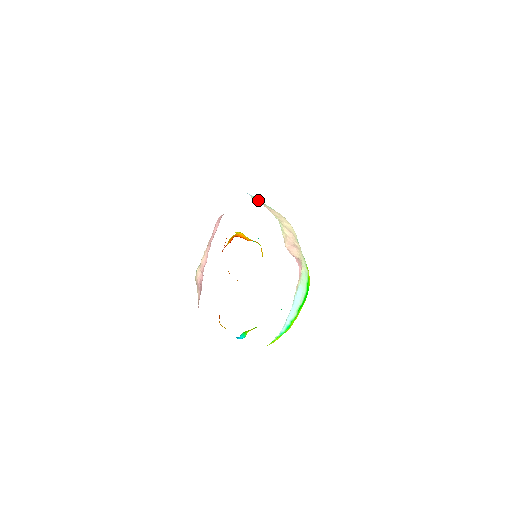
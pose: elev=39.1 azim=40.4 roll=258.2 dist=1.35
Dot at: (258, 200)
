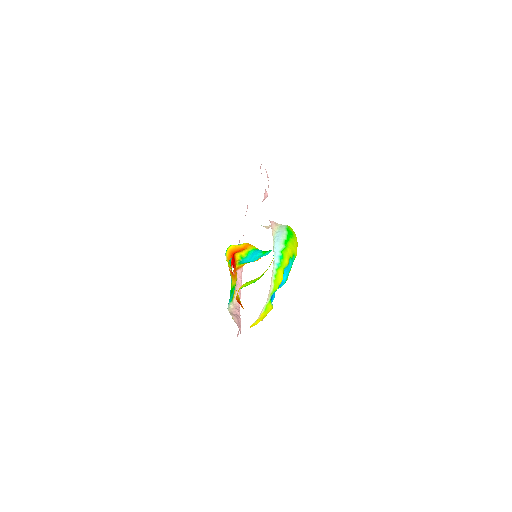
Dot at: occluded
